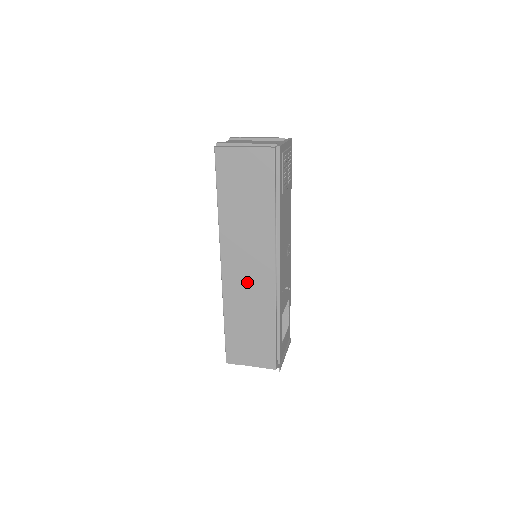
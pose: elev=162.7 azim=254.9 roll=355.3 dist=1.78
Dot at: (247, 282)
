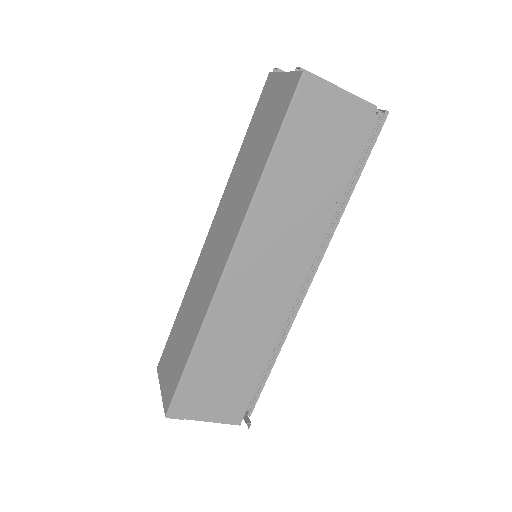
Dot at: (256, 295)
